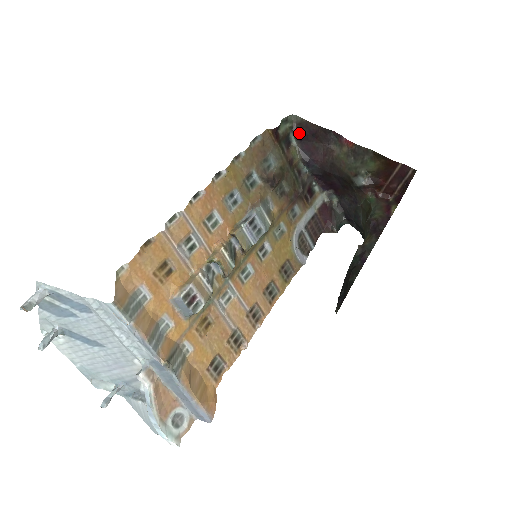
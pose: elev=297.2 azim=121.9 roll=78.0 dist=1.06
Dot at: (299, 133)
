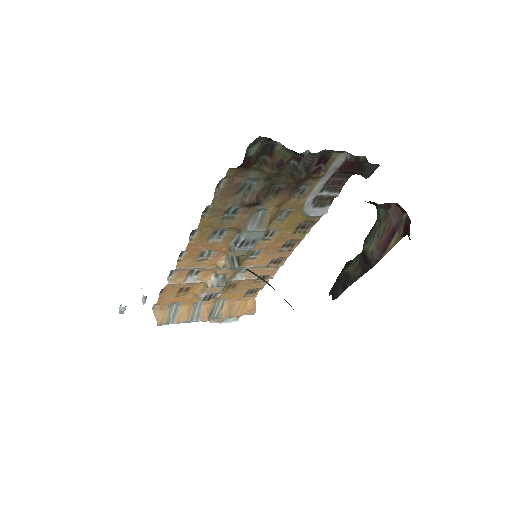
Dot at: occluded
